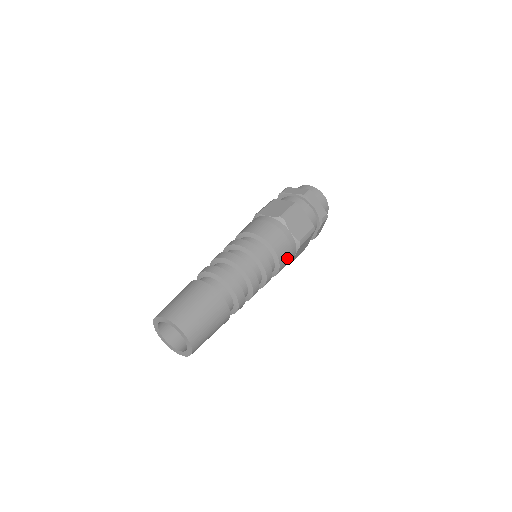
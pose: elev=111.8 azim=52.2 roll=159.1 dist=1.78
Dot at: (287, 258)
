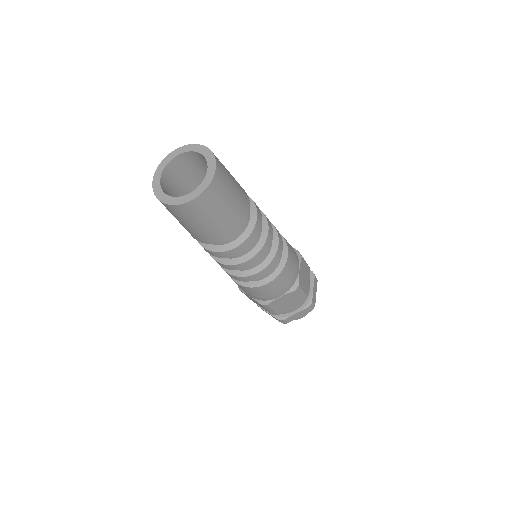
Dot at: (282, 283)
